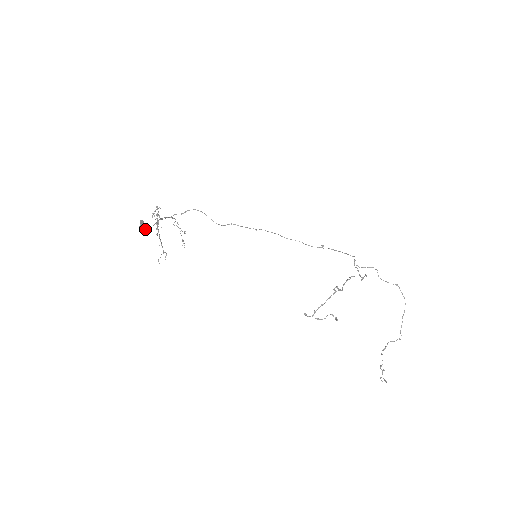
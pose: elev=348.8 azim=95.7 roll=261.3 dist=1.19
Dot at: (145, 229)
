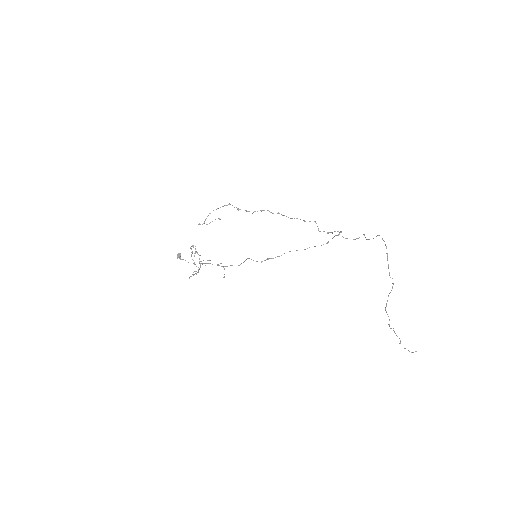
Dot at: (183, 259)
